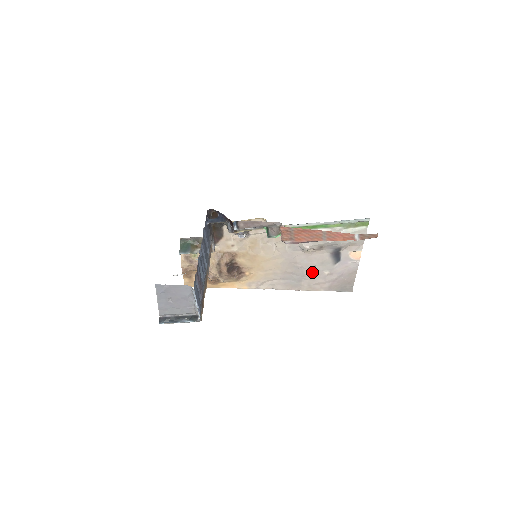
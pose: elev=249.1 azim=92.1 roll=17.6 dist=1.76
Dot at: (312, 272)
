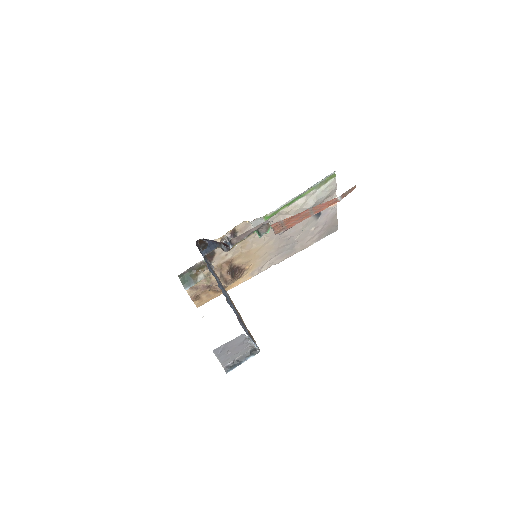
Dot at: (301, 235)
